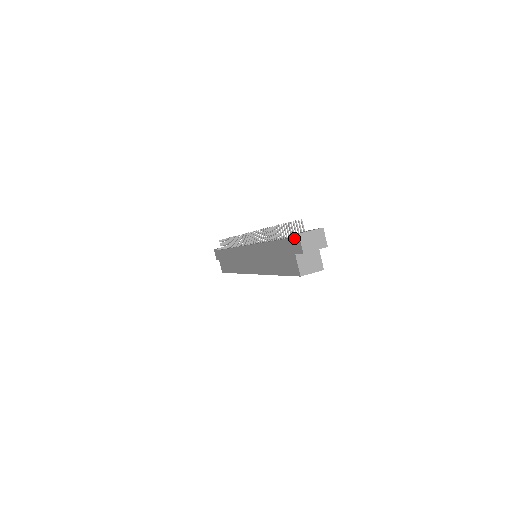
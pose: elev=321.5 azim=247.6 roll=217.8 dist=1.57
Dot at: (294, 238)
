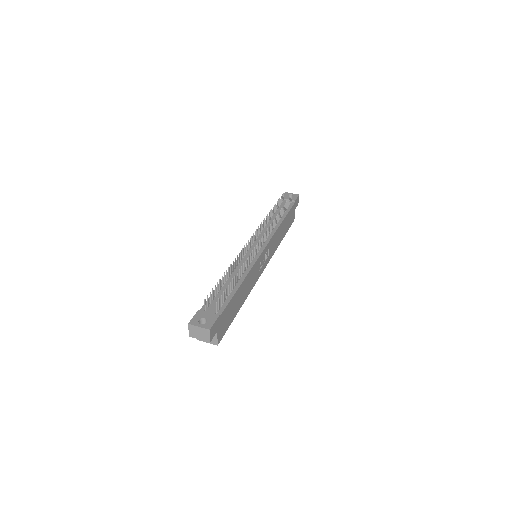
Dot at: (193, 319)
